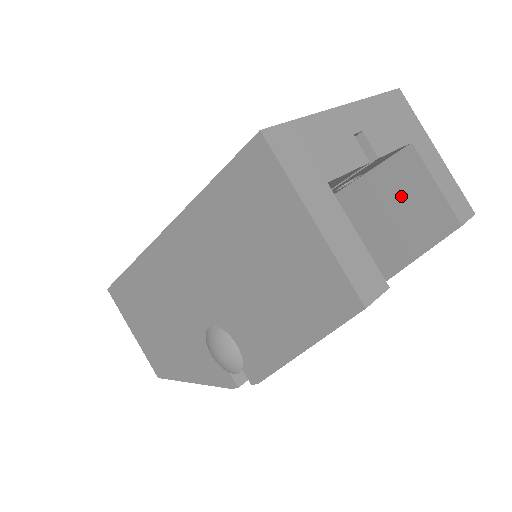
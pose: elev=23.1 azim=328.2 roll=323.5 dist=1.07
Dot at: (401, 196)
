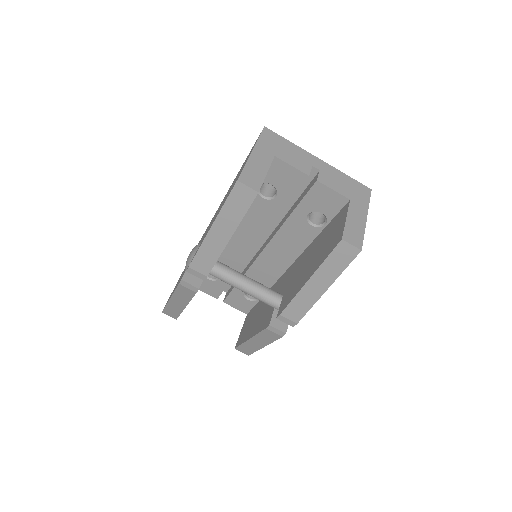
Dot at: (333, 230)
